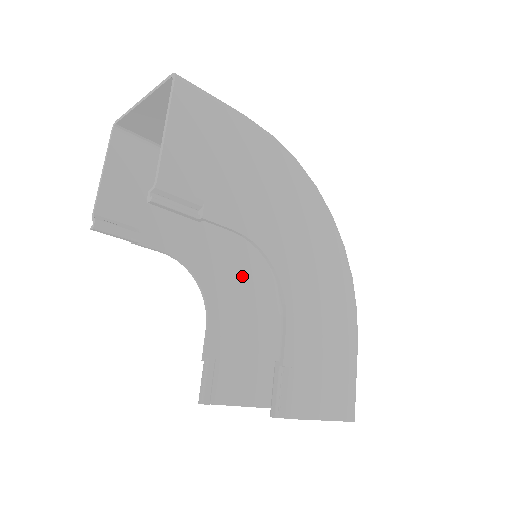
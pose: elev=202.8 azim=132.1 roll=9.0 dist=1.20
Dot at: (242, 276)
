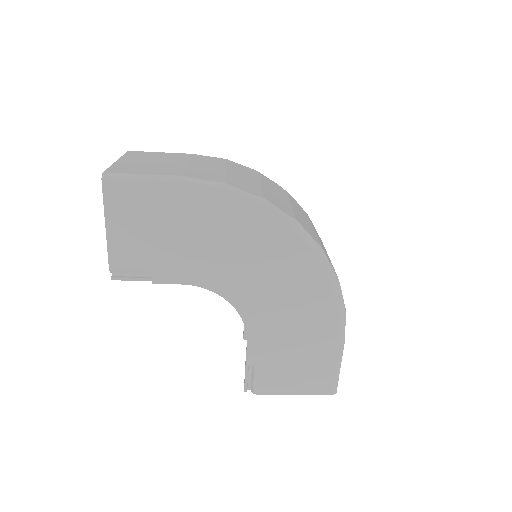
Dot at: occluded
